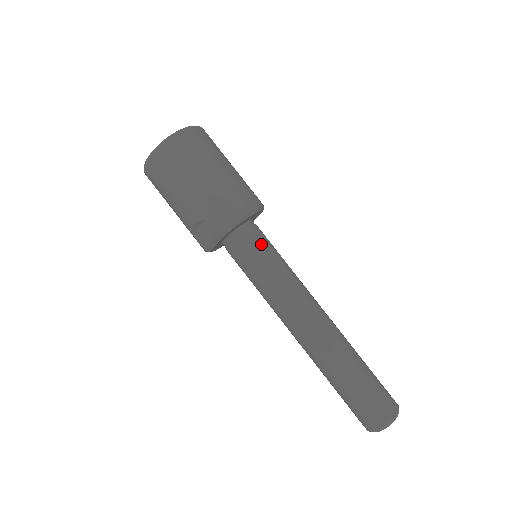
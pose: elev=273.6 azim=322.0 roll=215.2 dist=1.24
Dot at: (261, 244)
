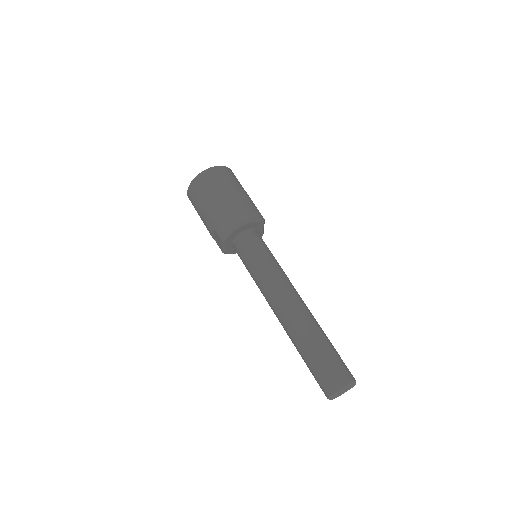
Dot at: (253, 246)
